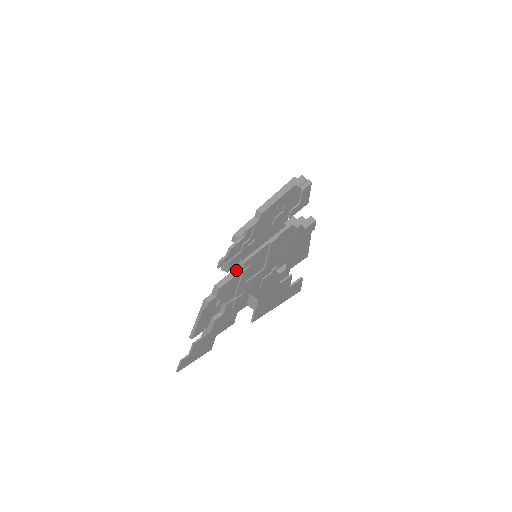
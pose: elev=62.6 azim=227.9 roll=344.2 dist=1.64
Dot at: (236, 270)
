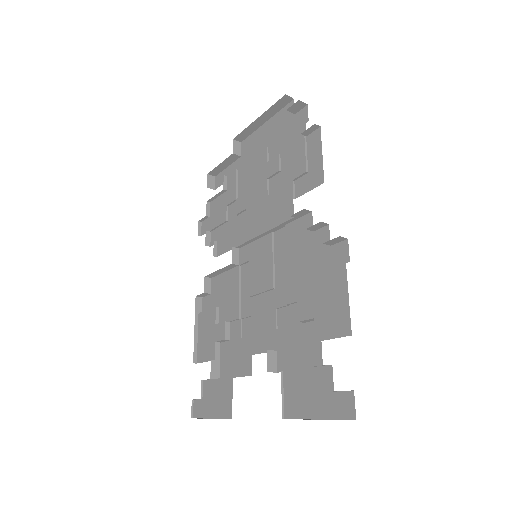
Dot at: (230, 266)
